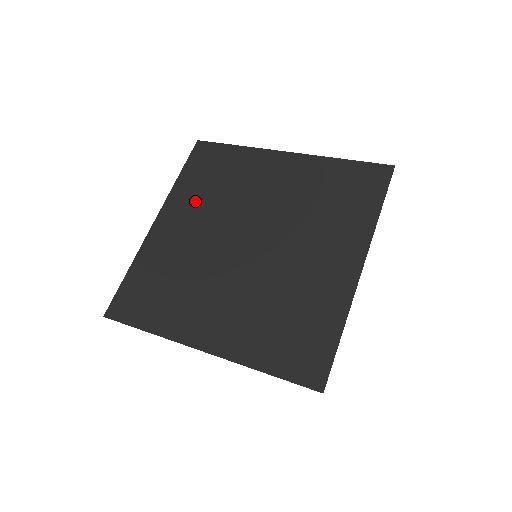
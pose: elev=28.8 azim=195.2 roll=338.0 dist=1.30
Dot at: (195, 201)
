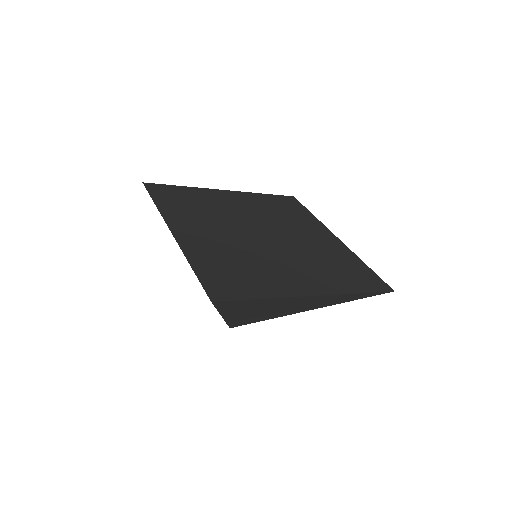
Dot at: (259, 204)
